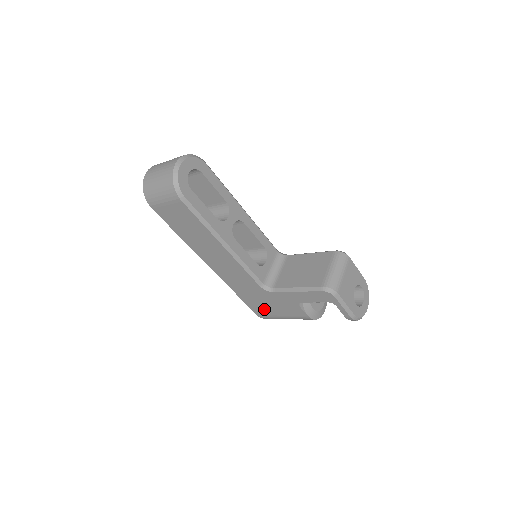
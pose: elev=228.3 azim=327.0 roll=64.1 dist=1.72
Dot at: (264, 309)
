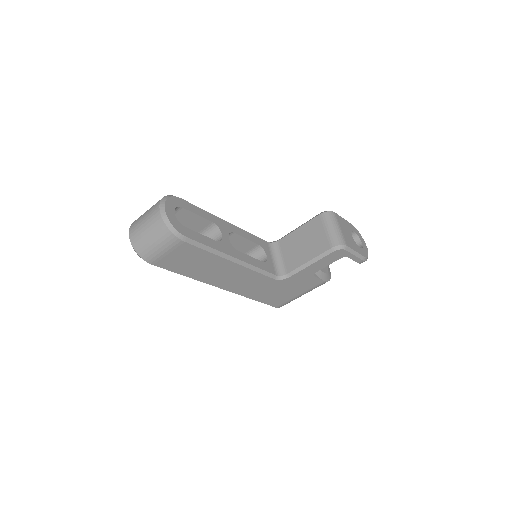
Dot at: (281, 298)
